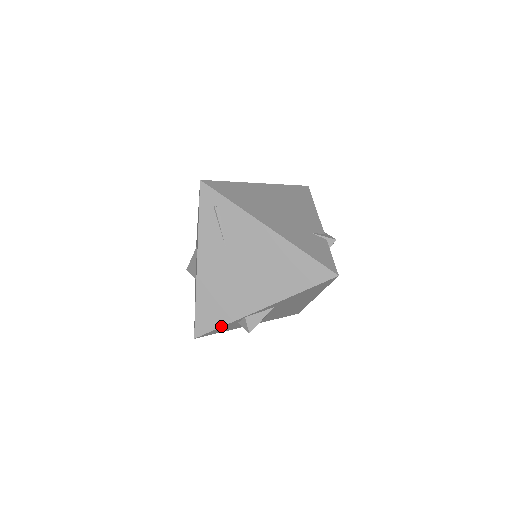
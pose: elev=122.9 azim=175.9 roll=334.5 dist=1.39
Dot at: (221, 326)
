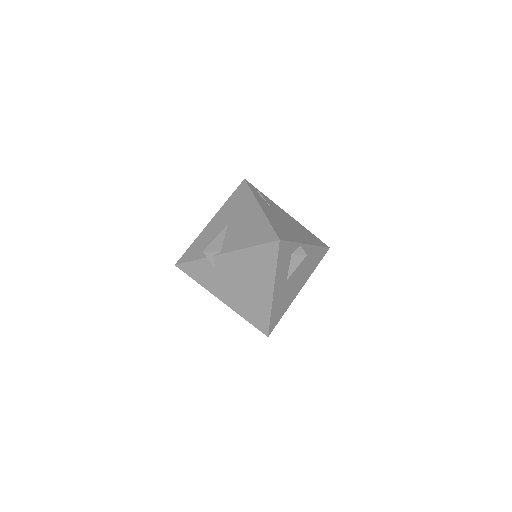
Dot at: (292, 241)
